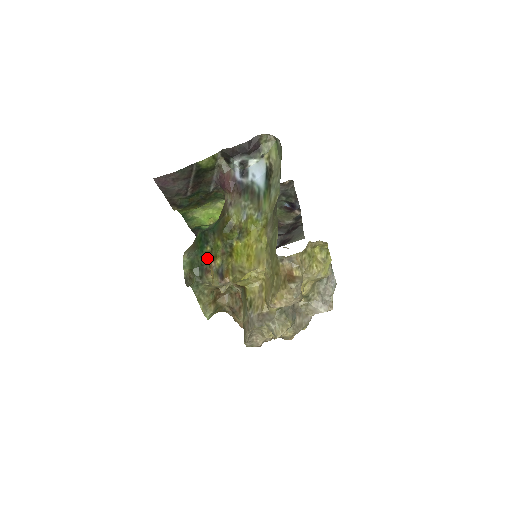
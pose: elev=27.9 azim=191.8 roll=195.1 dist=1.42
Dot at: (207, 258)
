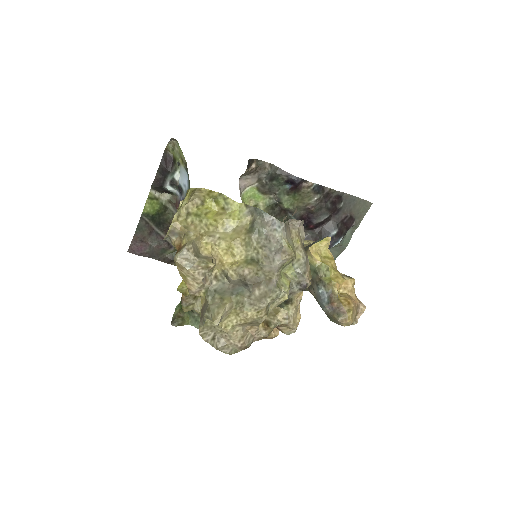
Dot at: occluded
